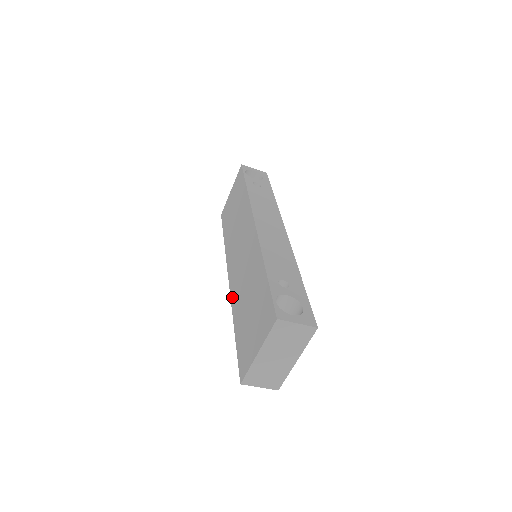
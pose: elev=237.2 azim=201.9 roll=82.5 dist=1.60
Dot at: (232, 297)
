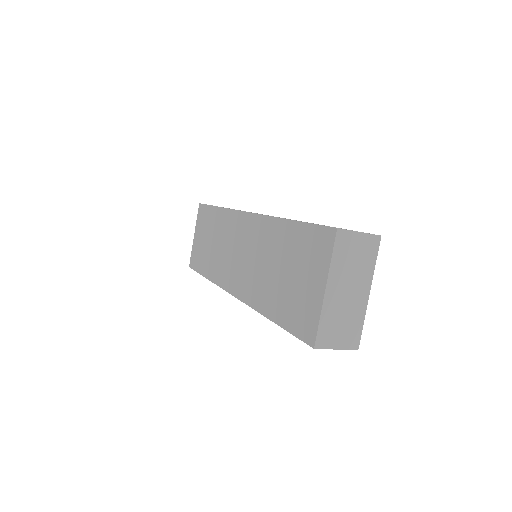
Dot at: (247, 299)
